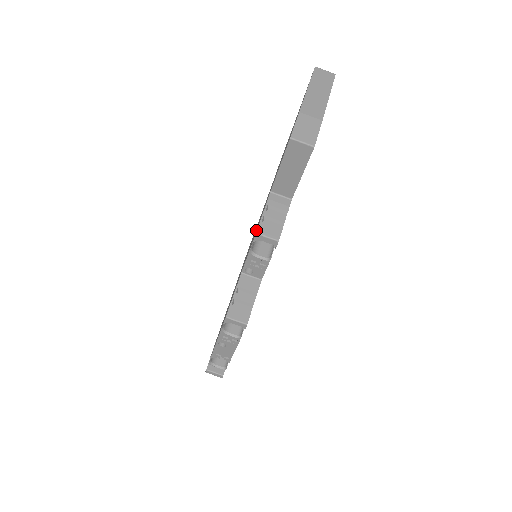
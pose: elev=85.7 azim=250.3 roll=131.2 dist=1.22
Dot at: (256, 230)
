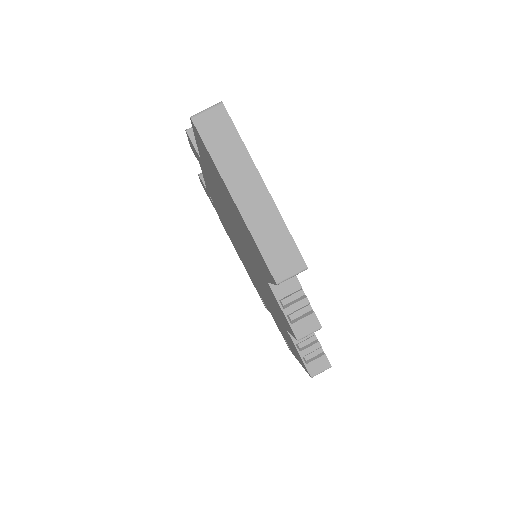
Dot at: occluded
